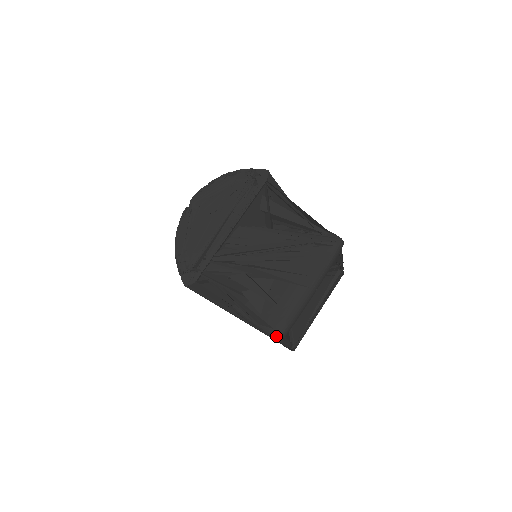
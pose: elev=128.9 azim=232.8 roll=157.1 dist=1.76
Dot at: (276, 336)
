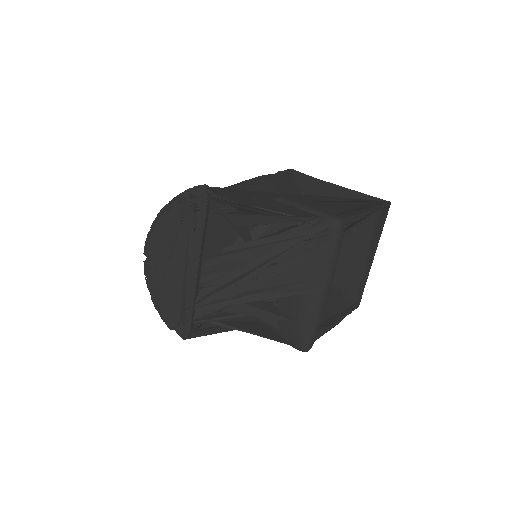
Dot at: (301, 350)
